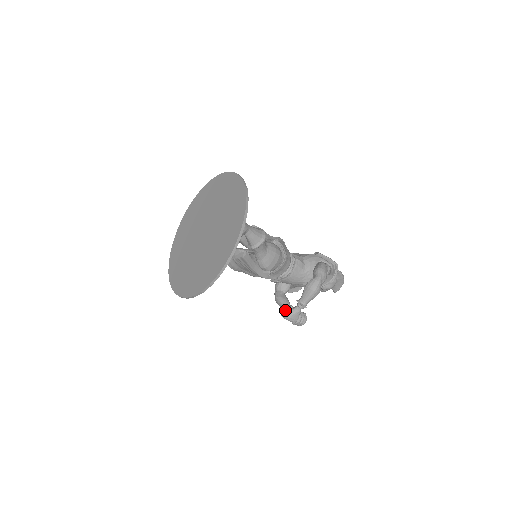
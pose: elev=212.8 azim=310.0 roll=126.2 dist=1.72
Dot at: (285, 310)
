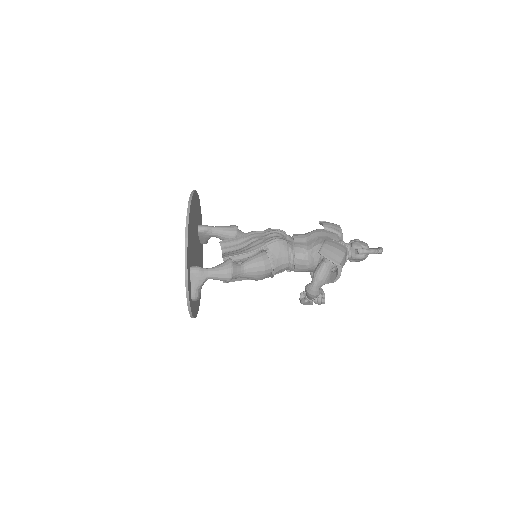
Dot at: (303, 291)
